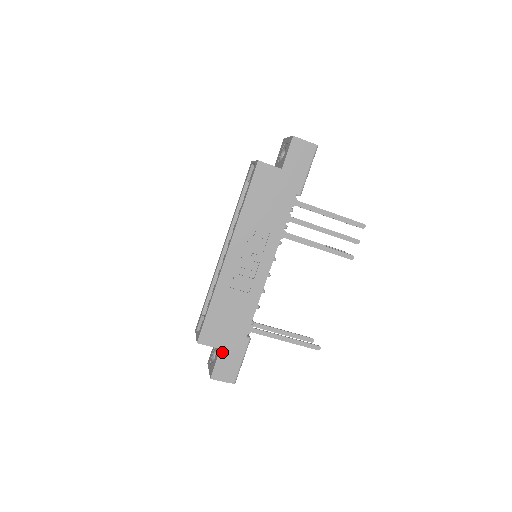
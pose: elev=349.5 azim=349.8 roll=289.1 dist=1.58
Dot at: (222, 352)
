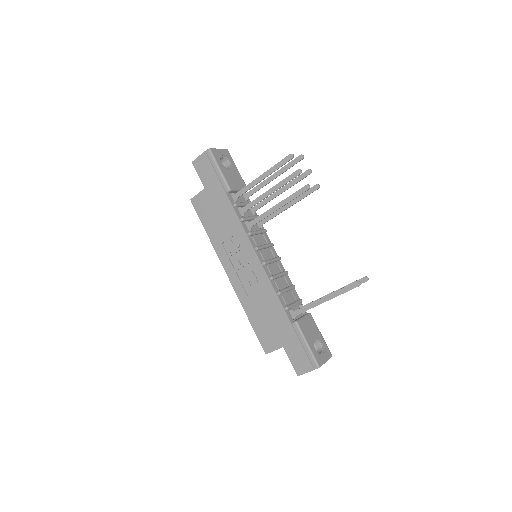
Dot at: (286, 348)
